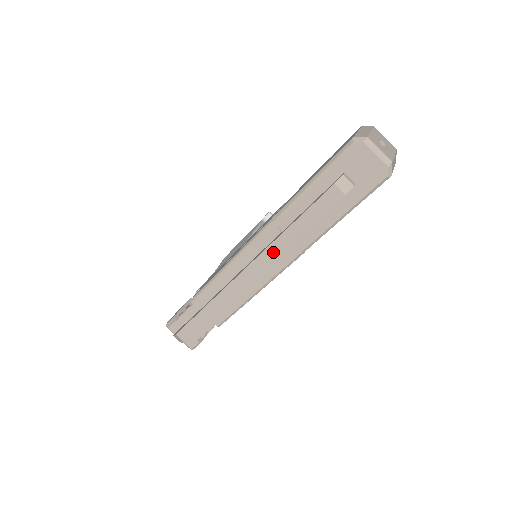
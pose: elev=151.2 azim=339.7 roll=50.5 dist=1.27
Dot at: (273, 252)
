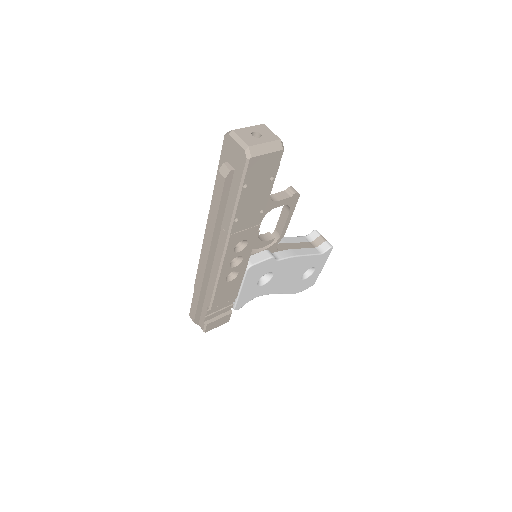
Dot at: (209, 235)
